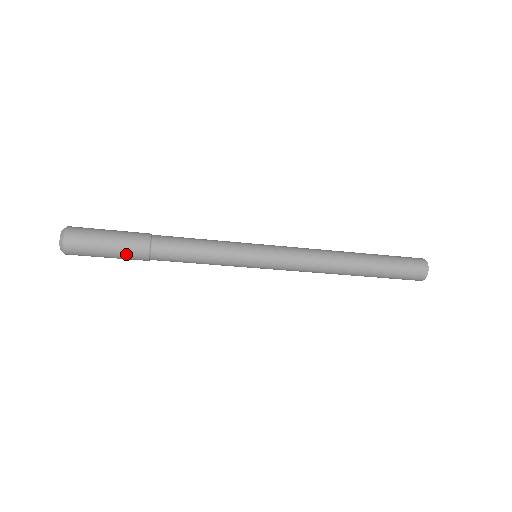
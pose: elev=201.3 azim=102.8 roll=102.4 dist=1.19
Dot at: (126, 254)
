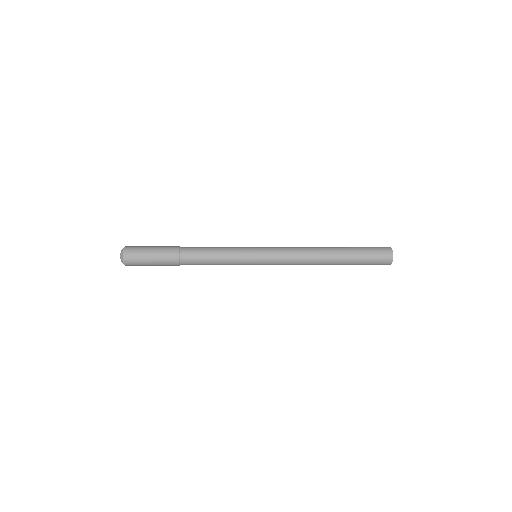
Dot at: occluded
